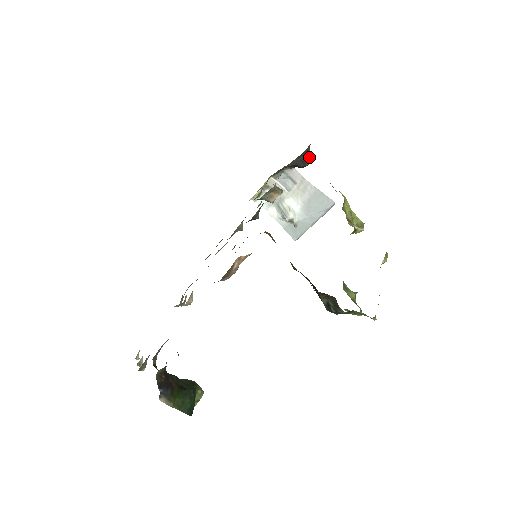
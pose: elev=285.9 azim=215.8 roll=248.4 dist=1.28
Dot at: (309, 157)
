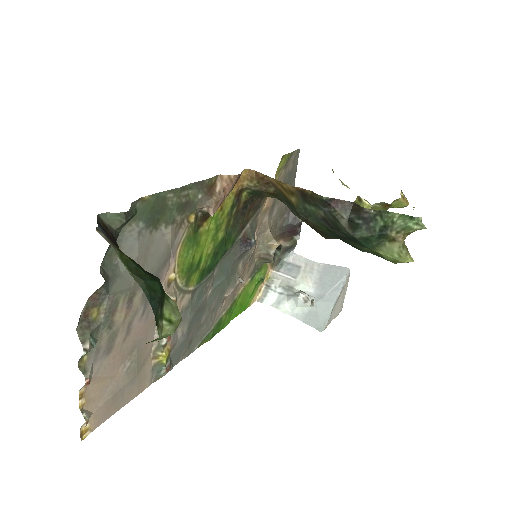
Dot at: occluded
